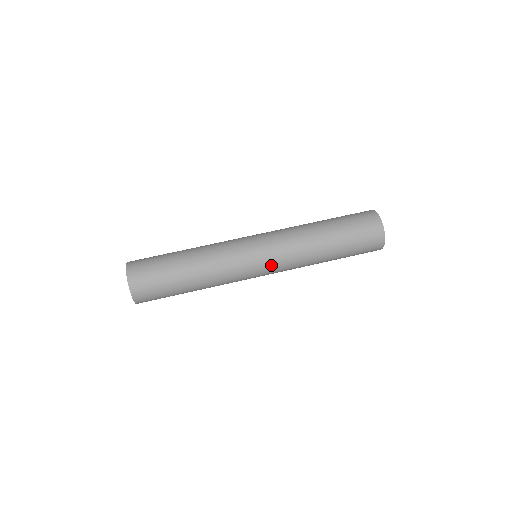
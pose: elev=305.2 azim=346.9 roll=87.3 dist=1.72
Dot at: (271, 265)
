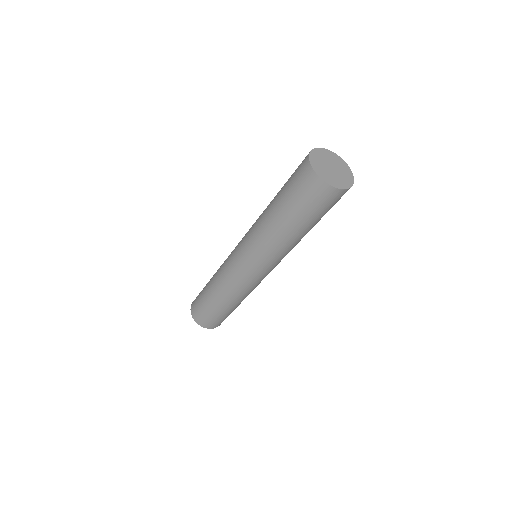
Dot at: (265, 268)
